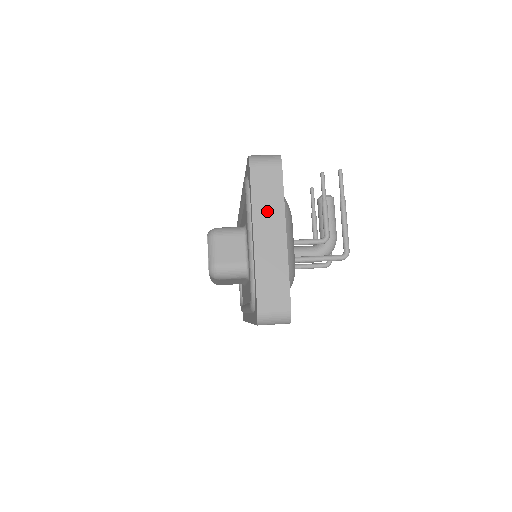
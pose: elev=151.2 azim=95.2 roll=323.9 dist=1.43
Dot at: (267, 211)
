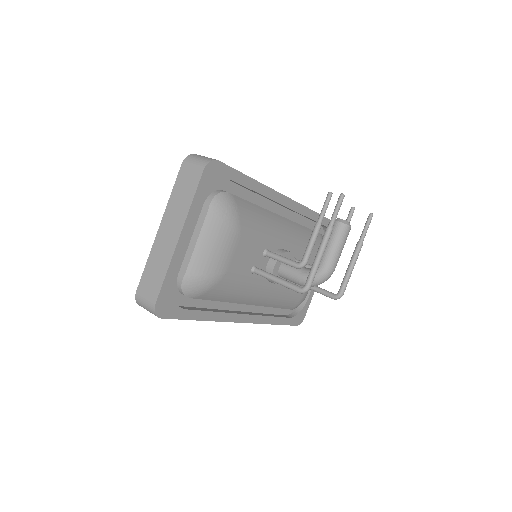
Dot at: (176, 210)
